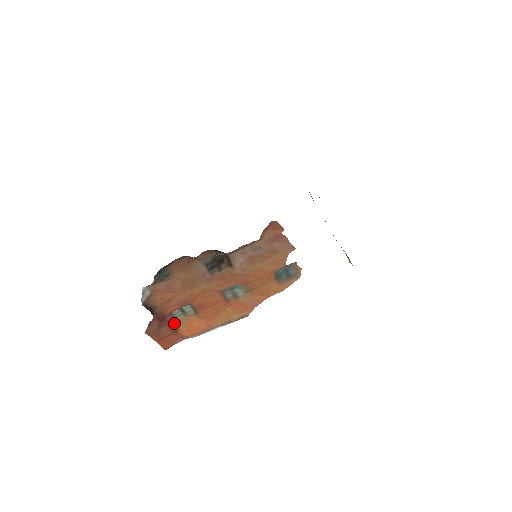
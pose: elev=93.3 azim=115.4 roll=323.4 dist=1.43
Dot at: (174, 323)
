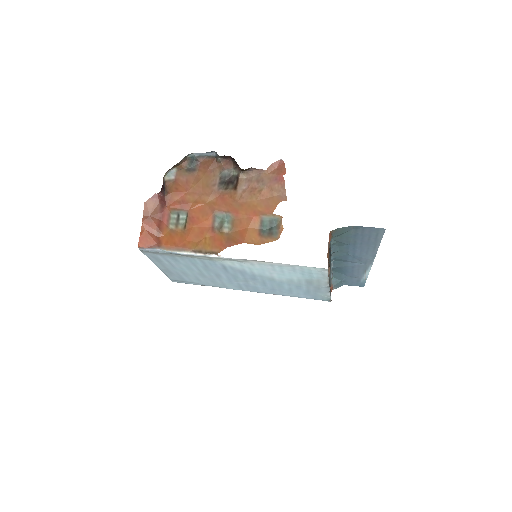
Dot at: (164, 226)
